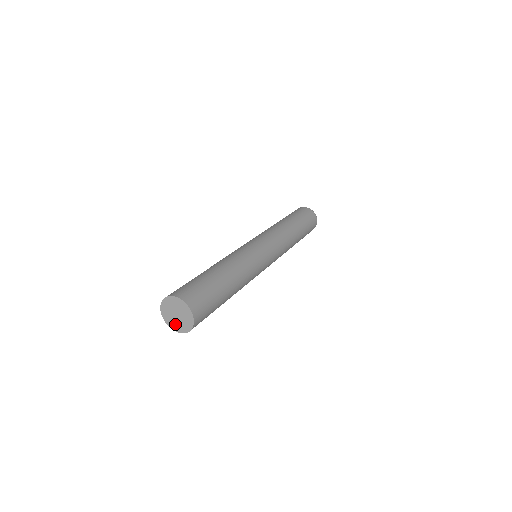
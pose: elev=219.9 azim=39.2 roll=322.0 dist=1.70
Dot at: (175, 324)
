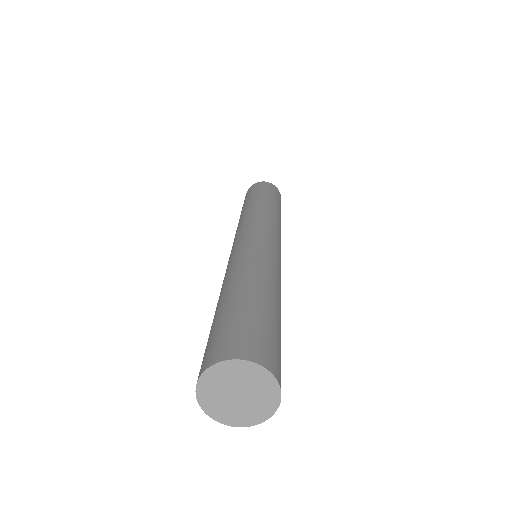
Dot at: (222, 408)
